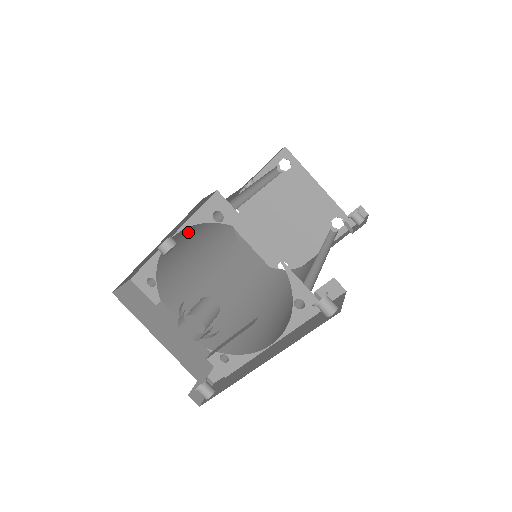
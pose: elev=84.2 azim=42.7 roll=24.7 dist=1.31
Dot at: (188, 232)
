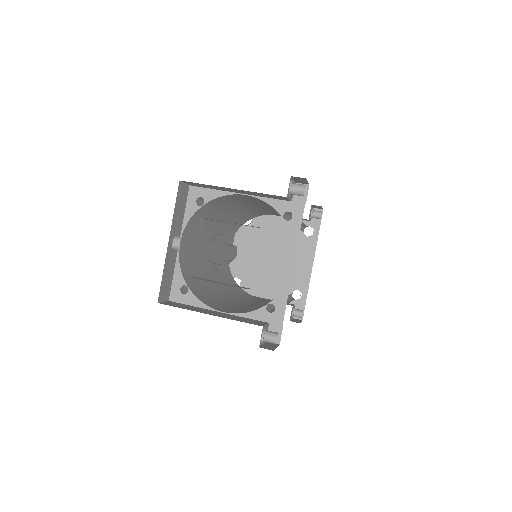
Dot at: occluded
